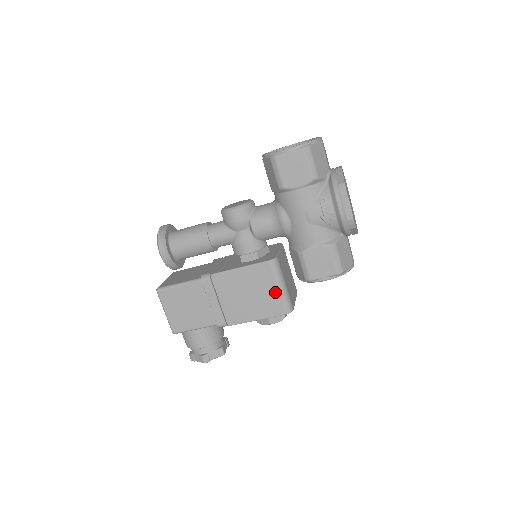
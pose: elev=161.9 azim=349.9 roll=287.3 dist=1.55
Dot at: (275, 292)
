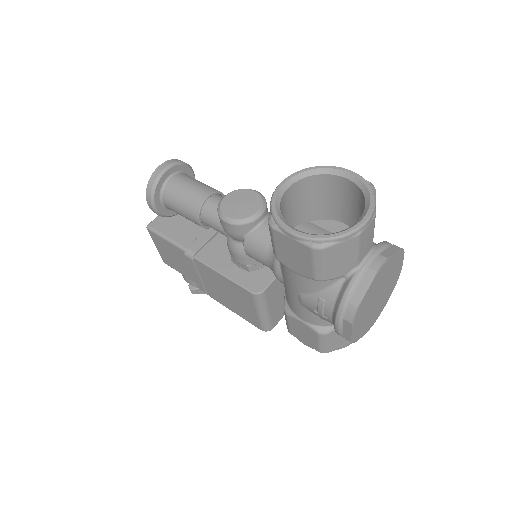
Dot at: (254, 313)
